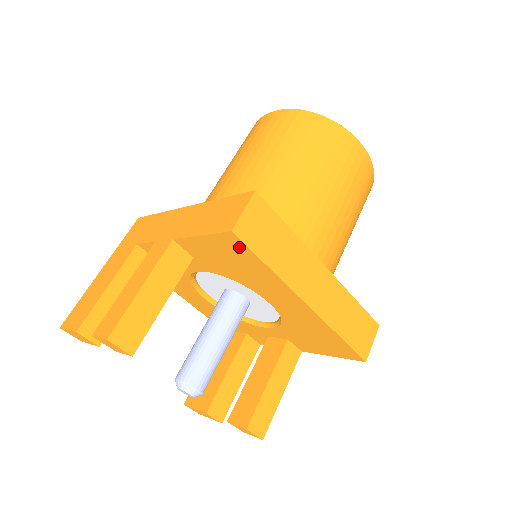
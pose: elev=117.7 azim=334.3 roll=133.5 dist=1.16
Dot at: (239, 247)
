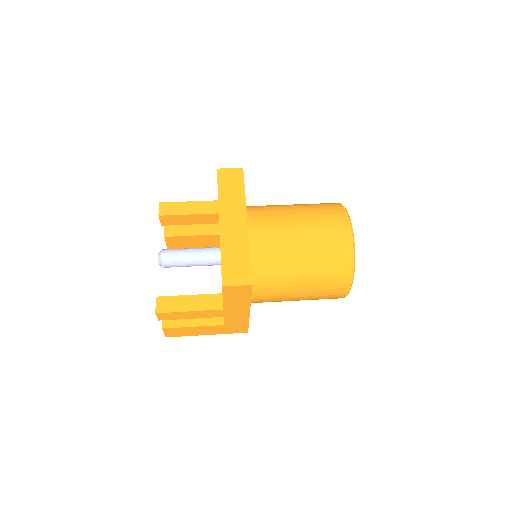
Dot at: occluded
